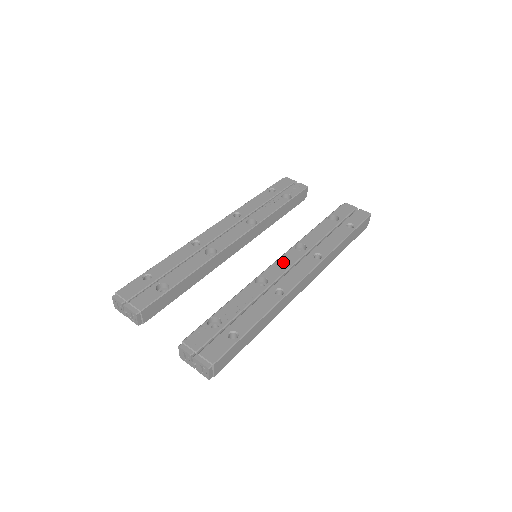
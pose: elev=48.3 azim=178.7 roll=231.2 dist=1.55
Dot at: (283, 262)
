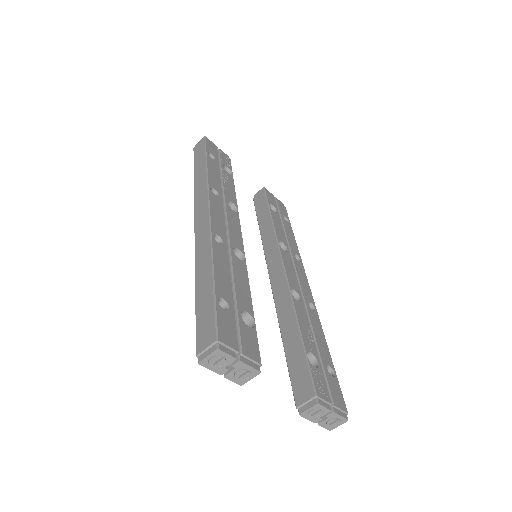
Dot at: (289, 267)
